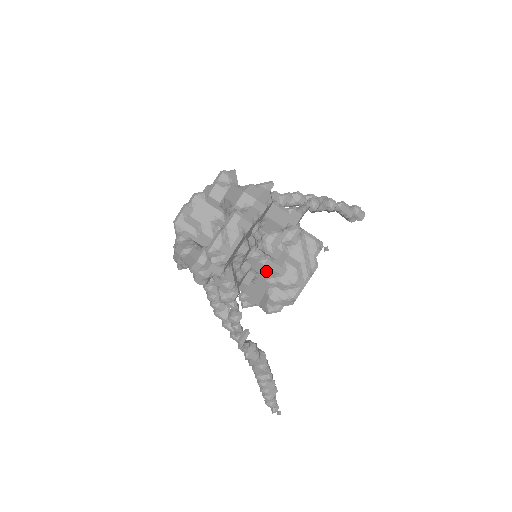
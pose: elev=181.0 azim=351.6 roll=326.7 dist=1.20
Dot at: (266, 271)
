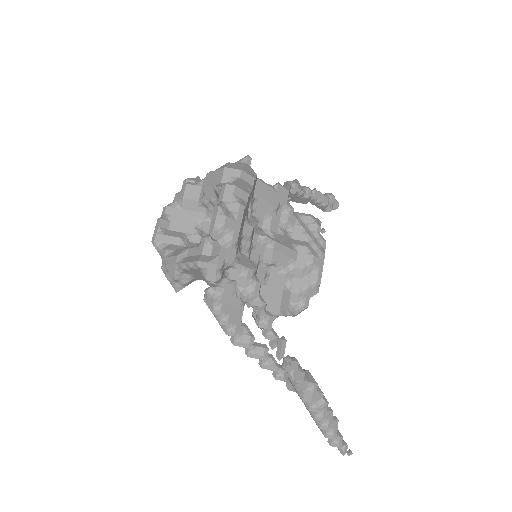
Dot at: (277, 258)
